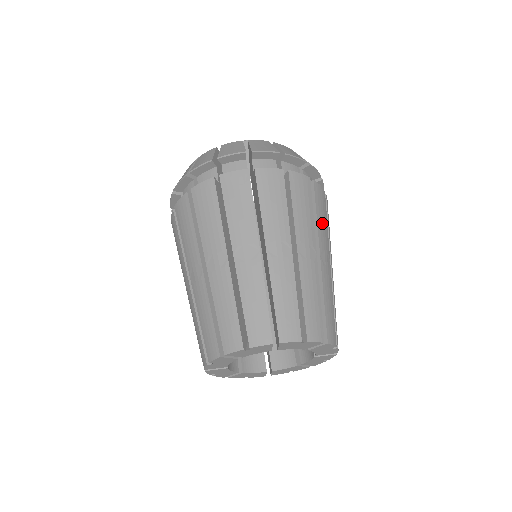
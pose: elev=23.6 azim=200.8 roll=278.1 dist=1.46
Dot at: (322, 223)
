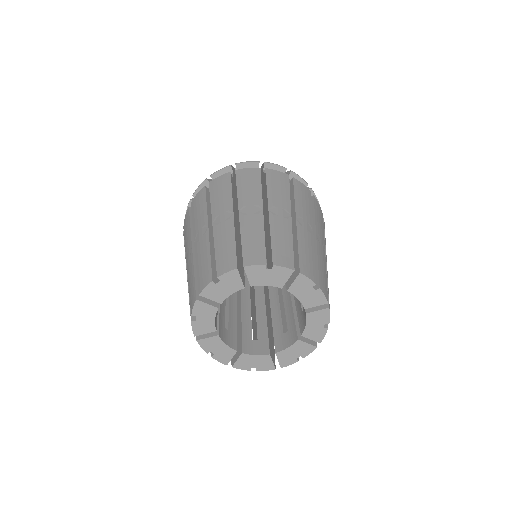
Dot at: (302, 203)
